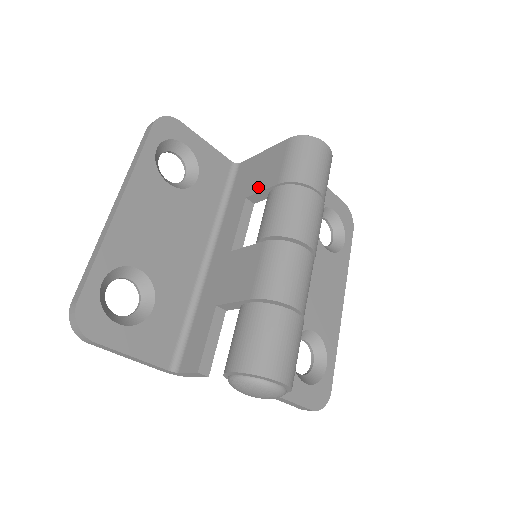
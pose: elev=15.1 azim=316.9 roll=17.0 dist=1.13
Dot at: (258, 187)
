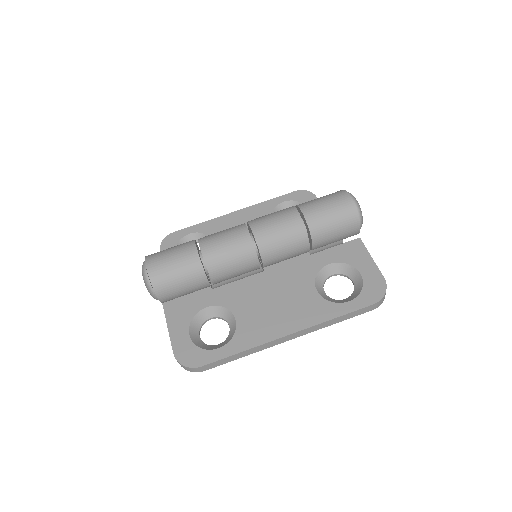
Dot at: occluded
